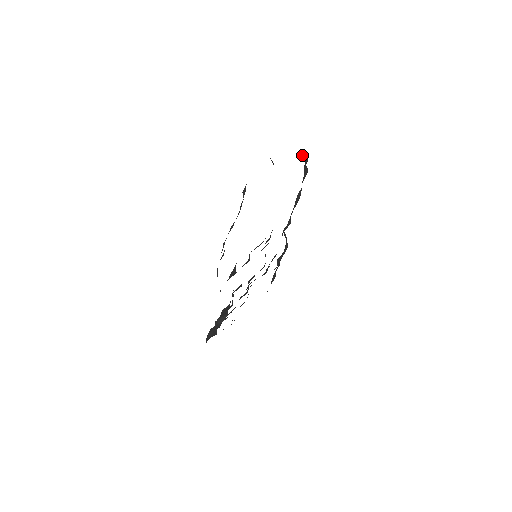
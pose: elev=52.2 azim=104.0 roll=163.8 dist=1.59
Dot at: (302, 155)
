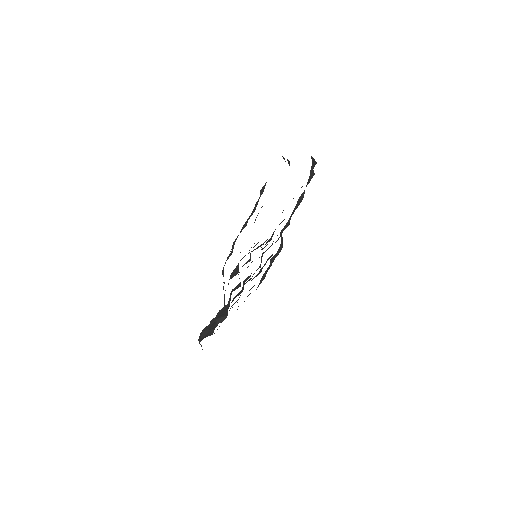
Dot at: (312, 158)
